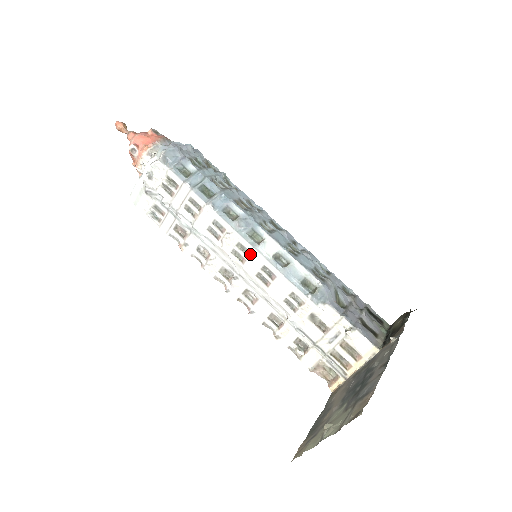
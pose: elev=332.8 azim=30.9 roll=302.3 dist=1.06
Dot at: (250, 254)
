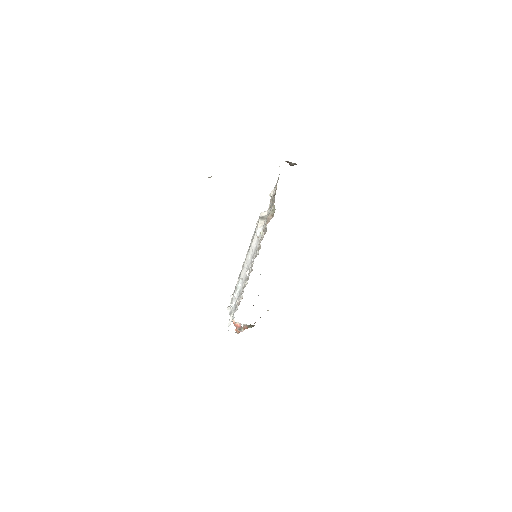
Dot at: occluded
